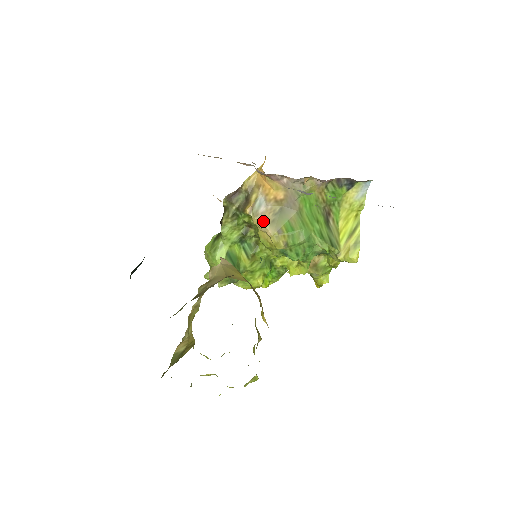
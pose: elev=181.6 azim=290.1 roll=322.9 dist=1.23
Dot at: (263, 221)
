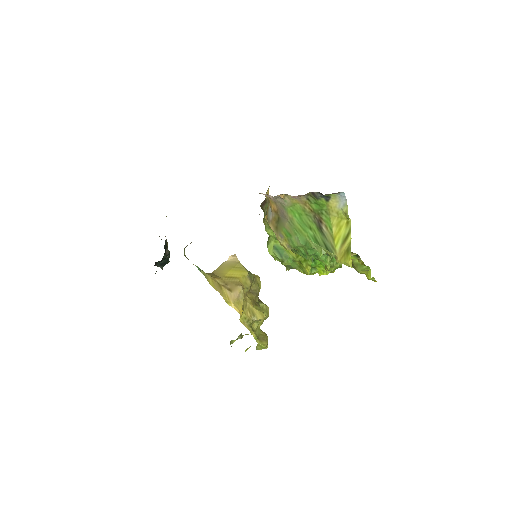
Dot at: (272, 227)
